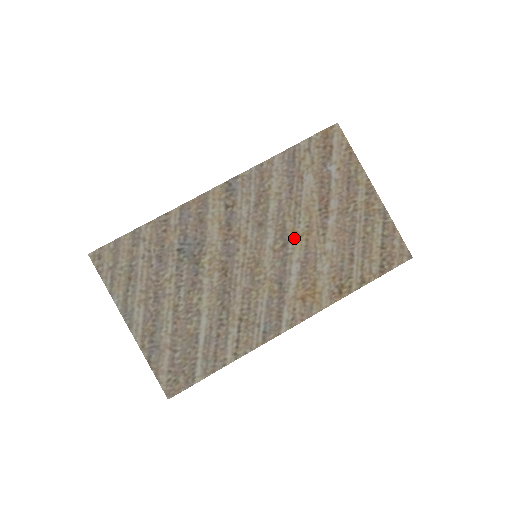
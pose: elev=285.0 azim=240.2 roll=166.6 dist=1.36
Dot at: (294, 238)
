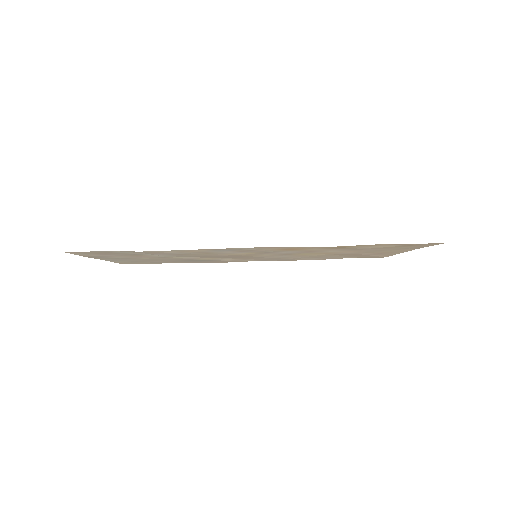
Dot at: (303, 254)
